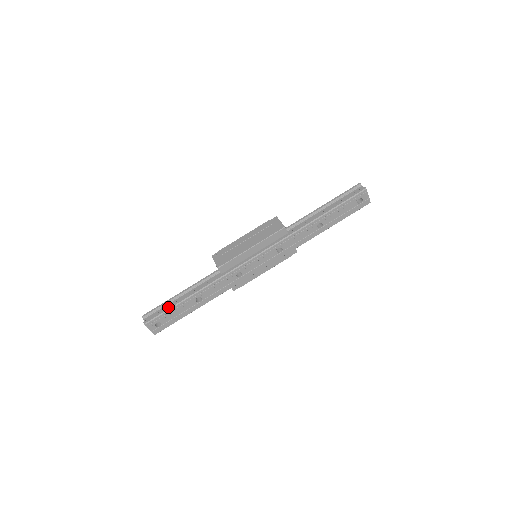
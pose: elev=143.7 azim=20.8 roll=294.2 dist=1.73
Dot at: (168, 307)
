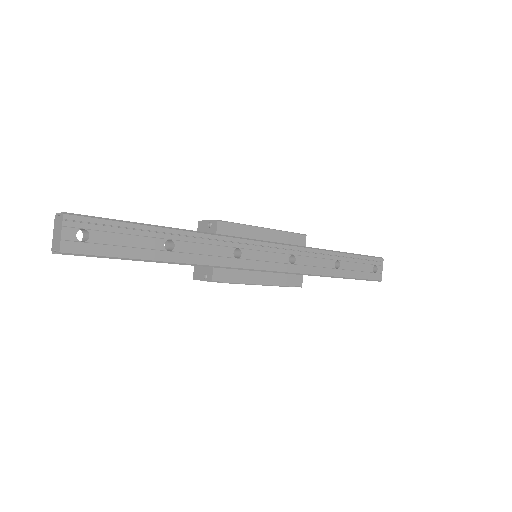
Dot at: occluded
